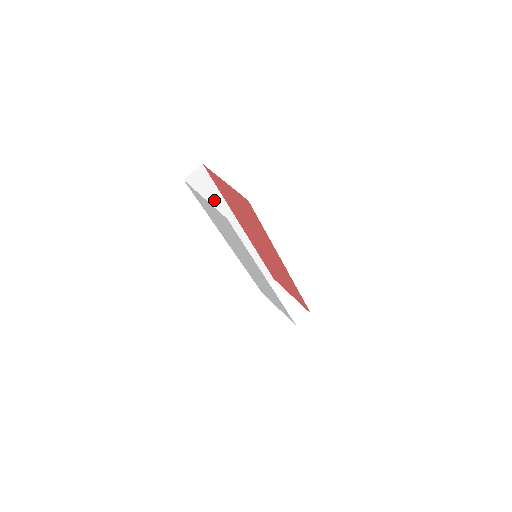
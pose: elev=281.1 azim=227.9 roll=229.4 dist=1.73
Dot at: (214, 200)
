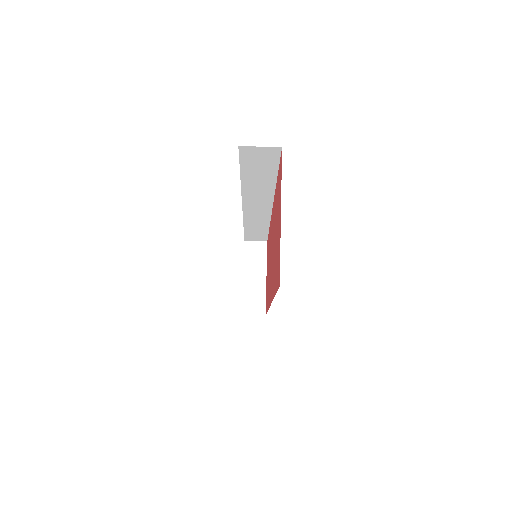
Dot at: (262, 177)
